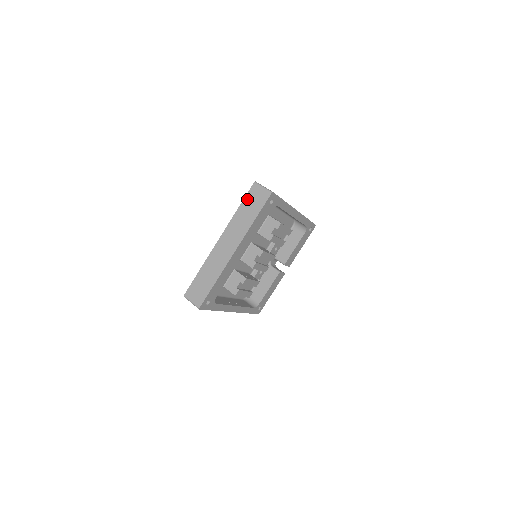
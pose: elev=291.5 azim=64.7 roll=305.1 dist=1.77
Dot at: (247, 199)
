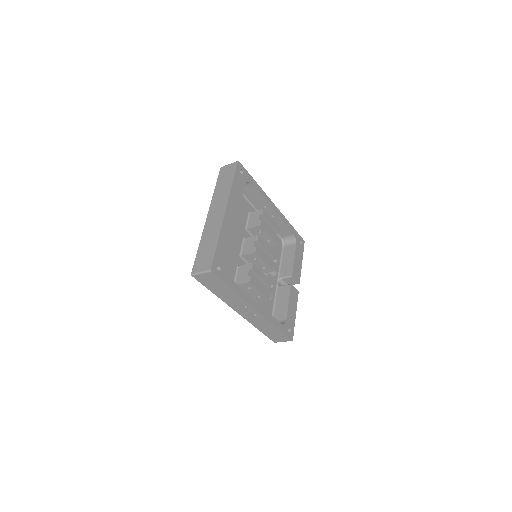
Dot at: (220, 178)
